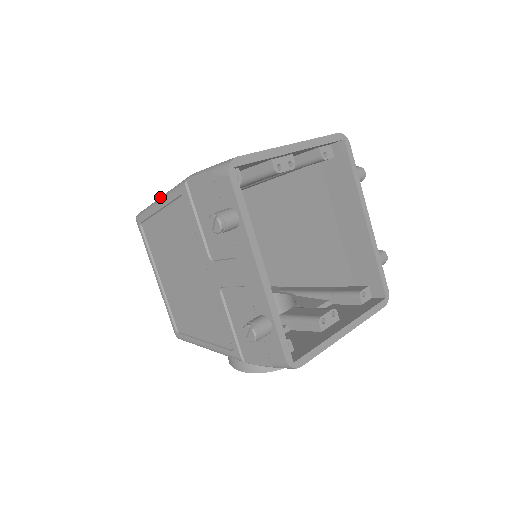
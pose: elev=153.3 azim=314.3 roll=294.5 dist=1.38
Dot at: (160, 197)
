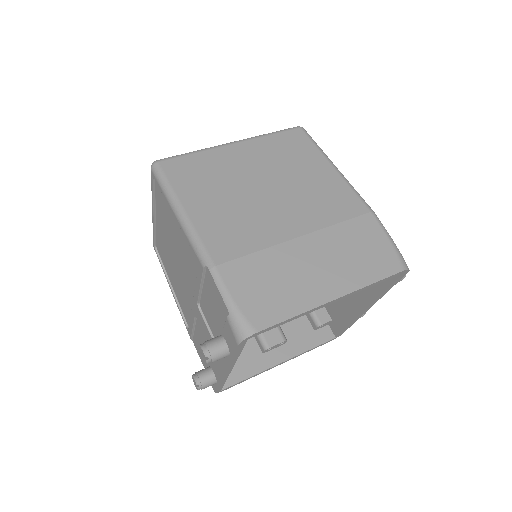
Dot at: (181, 209)
